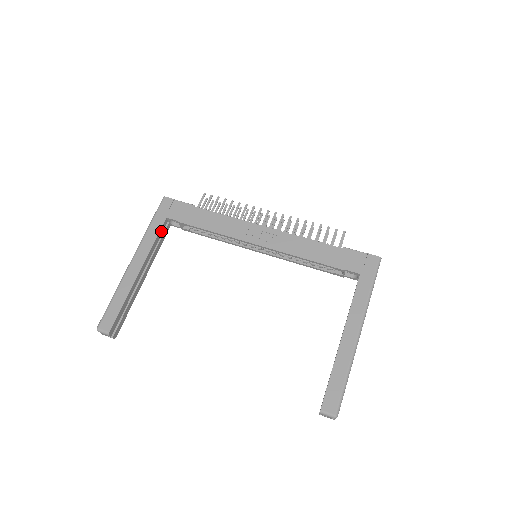
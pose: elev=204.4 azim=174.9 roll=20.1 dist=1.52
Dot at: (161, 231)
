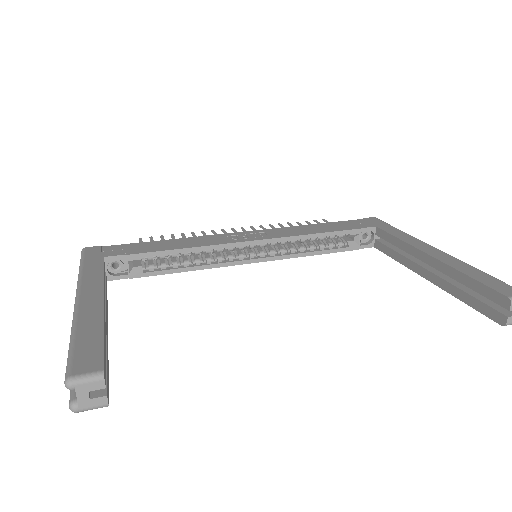
Dot at: occluded
